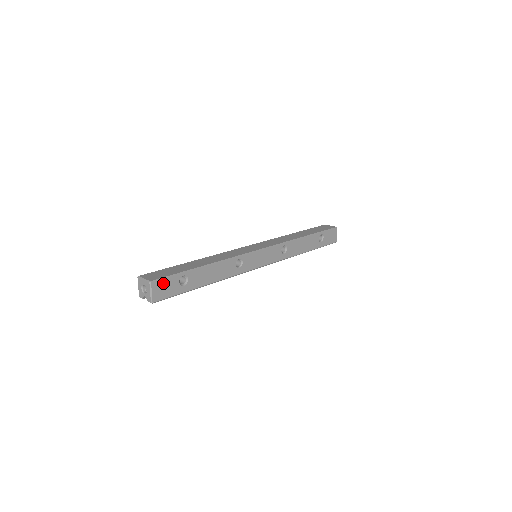
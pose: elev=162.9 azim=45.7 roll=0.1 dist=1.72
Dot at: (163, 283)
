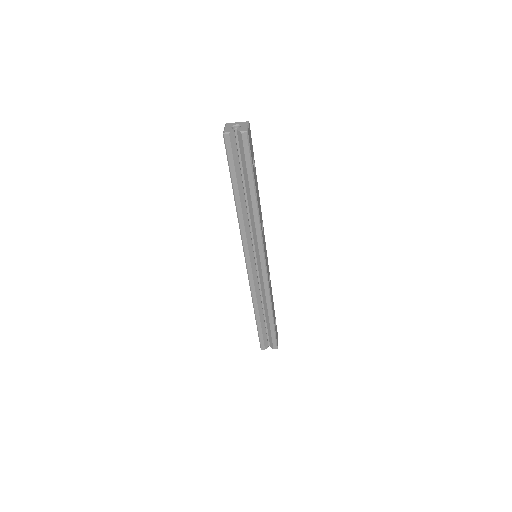
Dot at: (251, 138)
